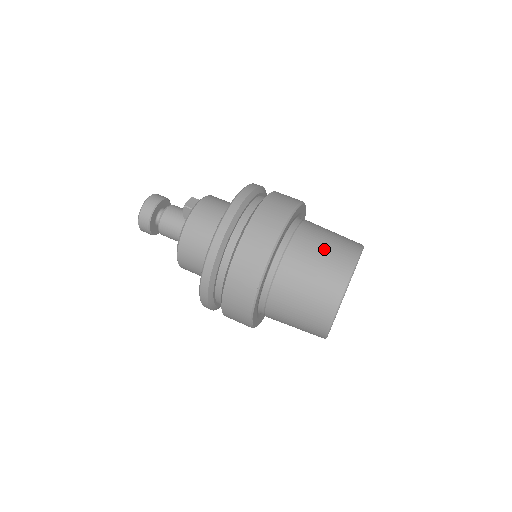
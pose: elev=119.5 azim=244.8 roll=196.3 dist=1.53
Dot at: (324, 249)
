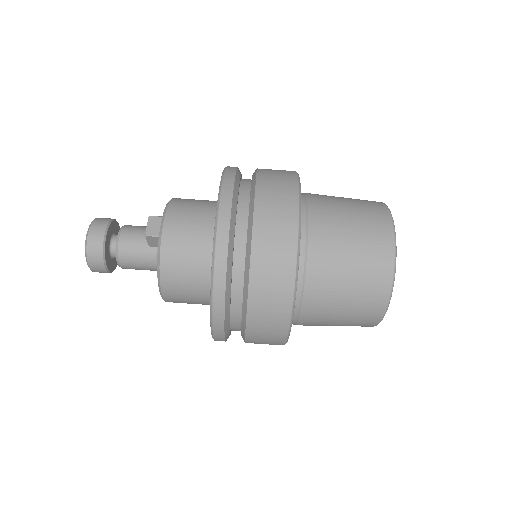
Dot at: (352, 239)
